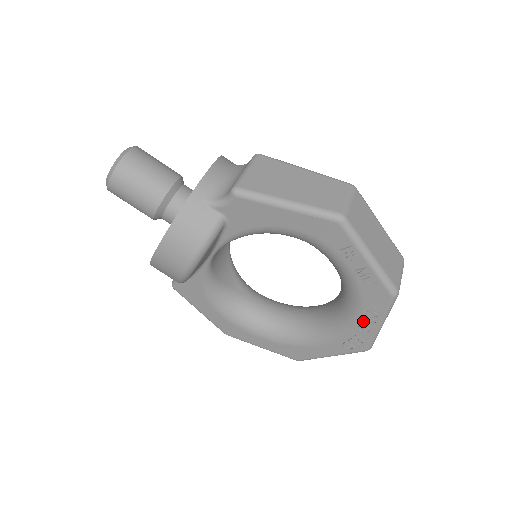
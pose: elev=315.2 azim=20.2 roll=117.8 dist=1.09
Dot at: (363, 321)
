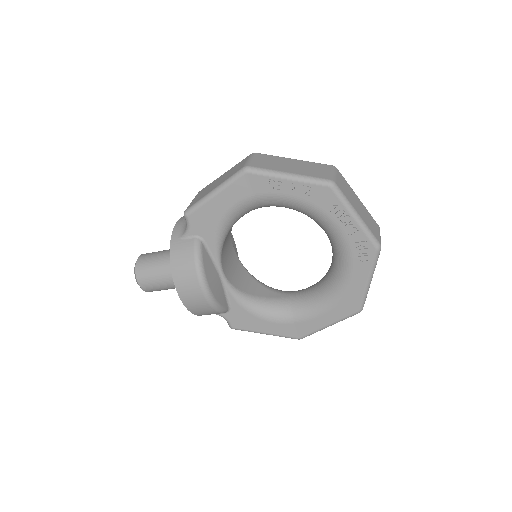
Dot at: (343, 226)
